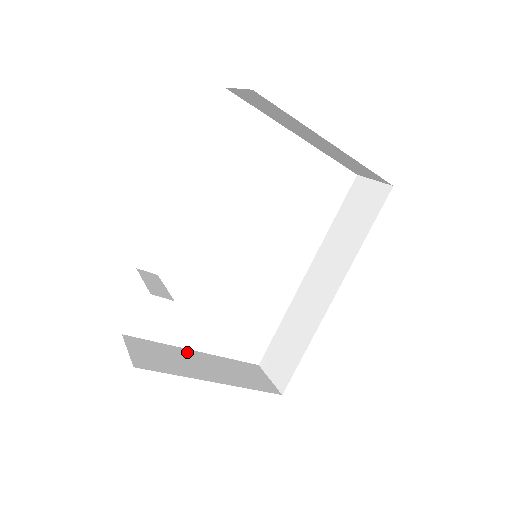
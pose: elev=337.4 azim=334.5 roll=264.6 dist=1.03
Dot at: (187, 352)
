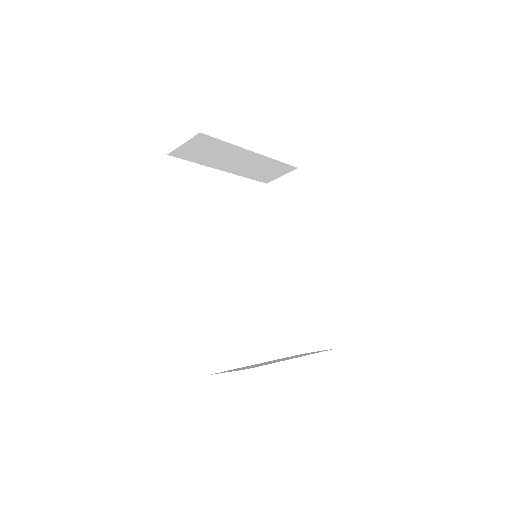
Dot at: (256, 364)
